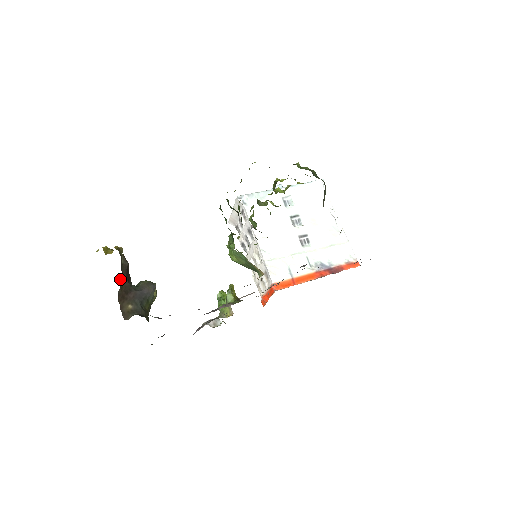
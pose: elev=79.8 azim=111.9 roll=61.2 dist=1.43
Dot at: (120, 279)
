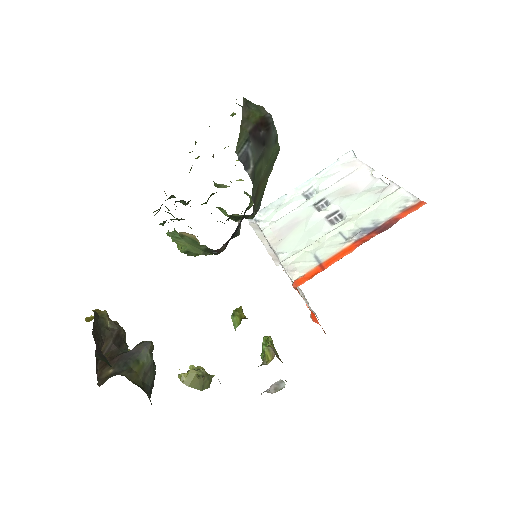
Dot at: occluded
